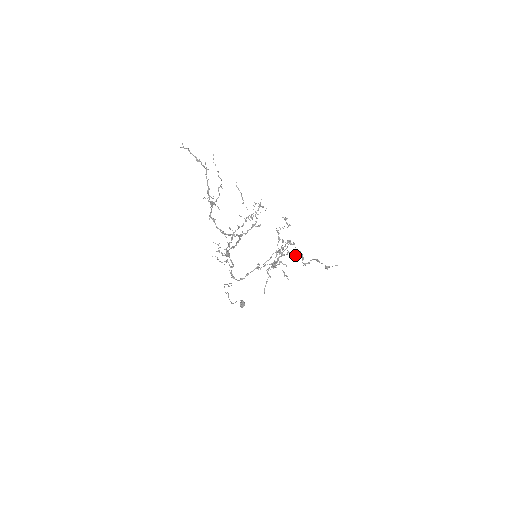
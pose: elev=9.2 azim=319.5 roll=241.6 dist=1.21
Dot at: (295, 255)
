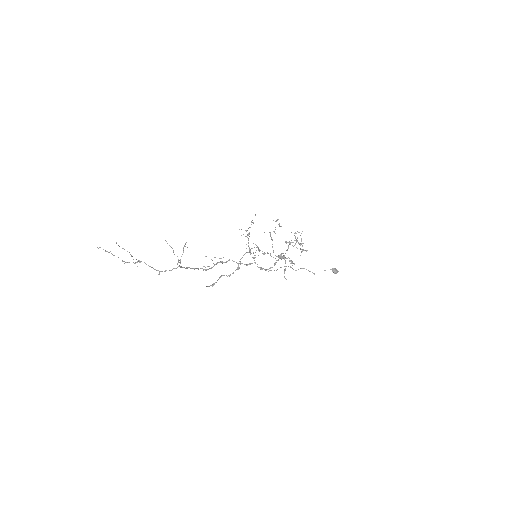
Dot at: occluded
